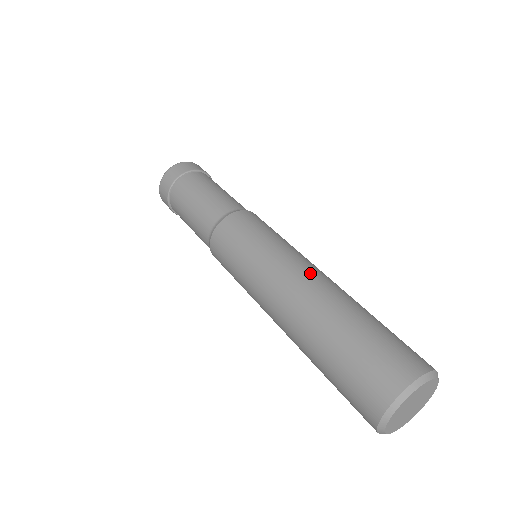
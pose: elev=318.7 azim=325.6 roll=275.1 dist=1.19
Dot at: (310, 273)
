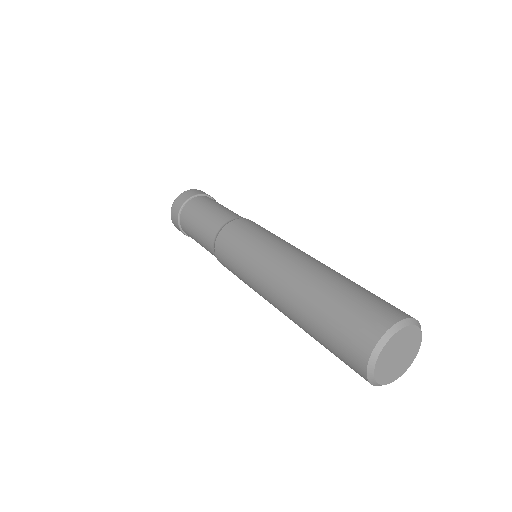
Dot at: (283, 268)
